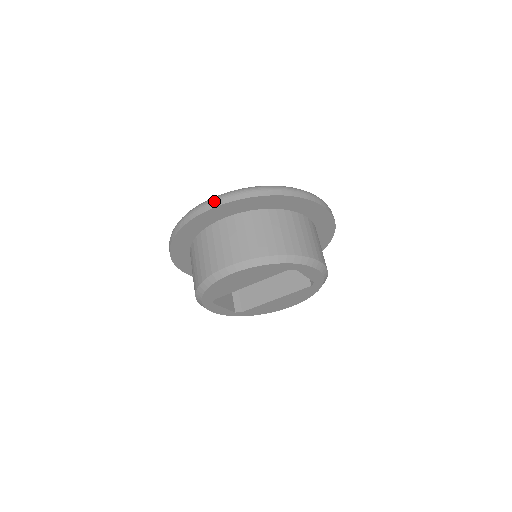
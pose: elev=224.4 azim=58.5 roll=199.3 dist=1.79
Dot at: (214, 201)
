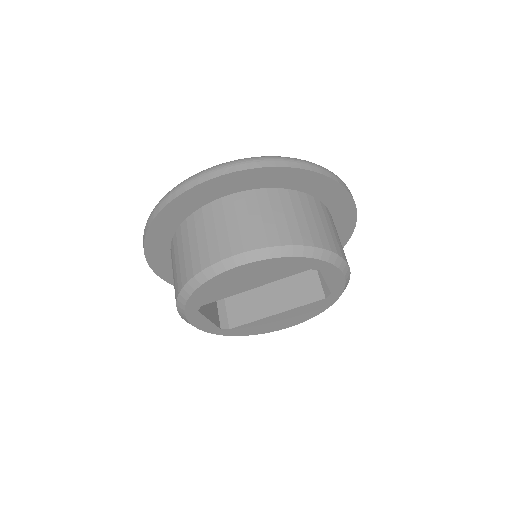
Dot at: (222, 167)
